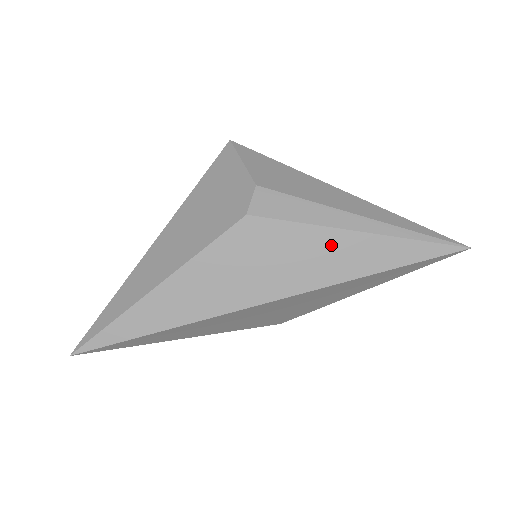
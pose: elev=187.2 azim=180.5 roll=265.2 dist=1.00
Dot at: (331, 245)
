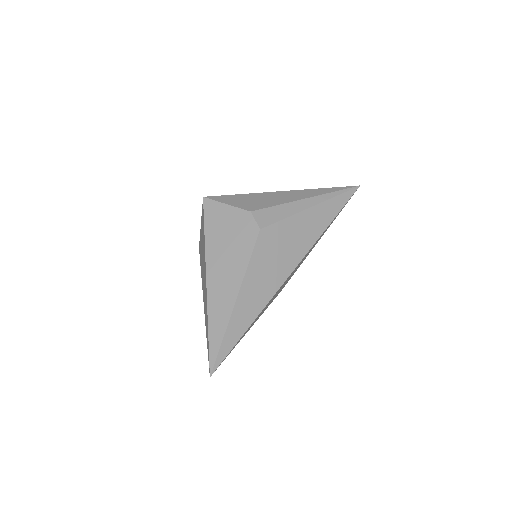
Dot at: (305, 221)
